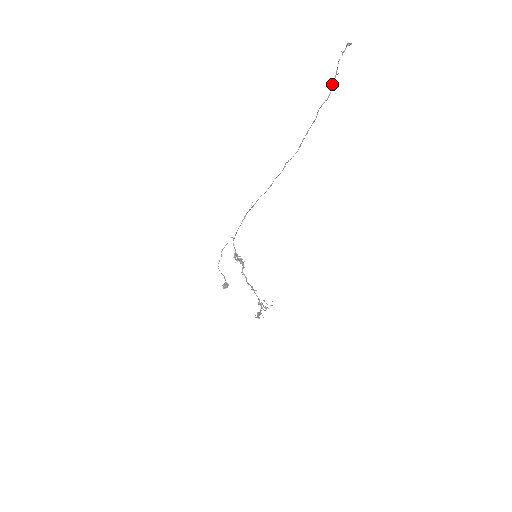
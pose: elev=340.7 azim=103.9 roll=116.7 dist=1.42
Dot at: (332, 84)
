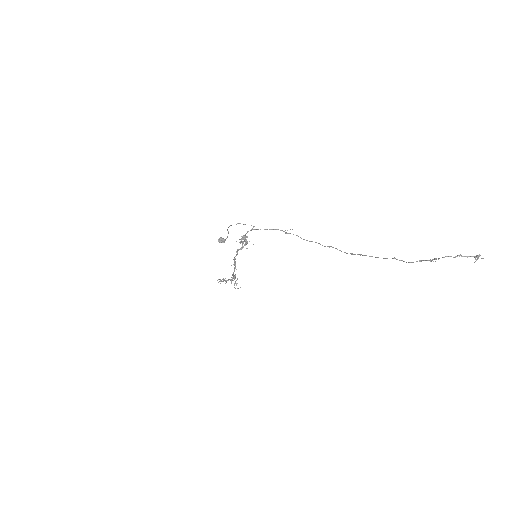
Dot at: (422, 260)
